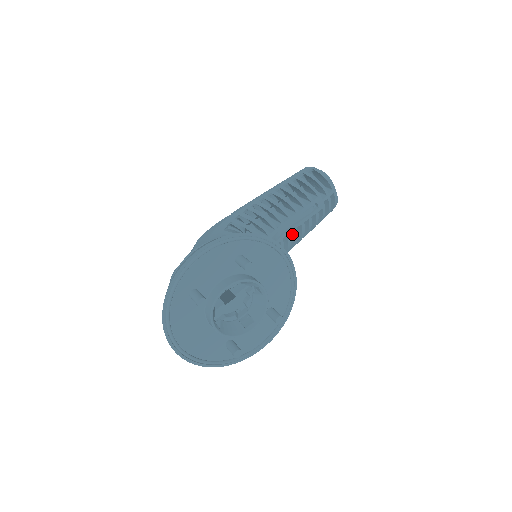
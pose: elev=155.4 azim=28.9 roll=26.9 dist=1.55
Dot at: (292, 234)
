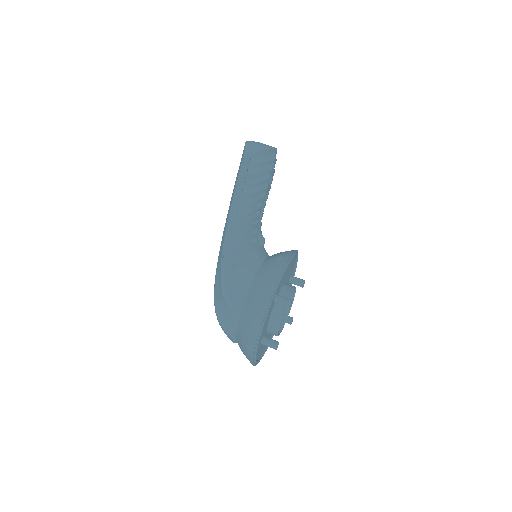
Dot at: occluded
